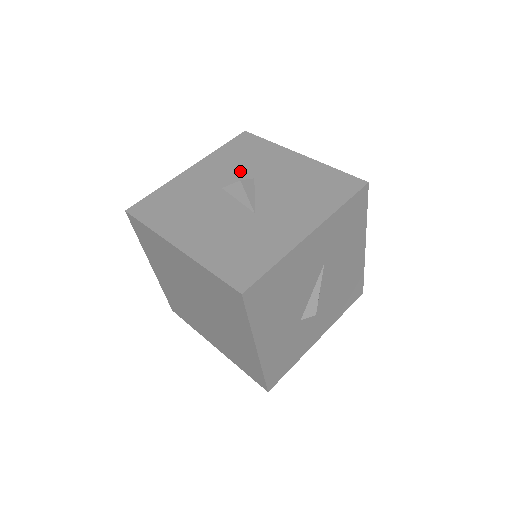
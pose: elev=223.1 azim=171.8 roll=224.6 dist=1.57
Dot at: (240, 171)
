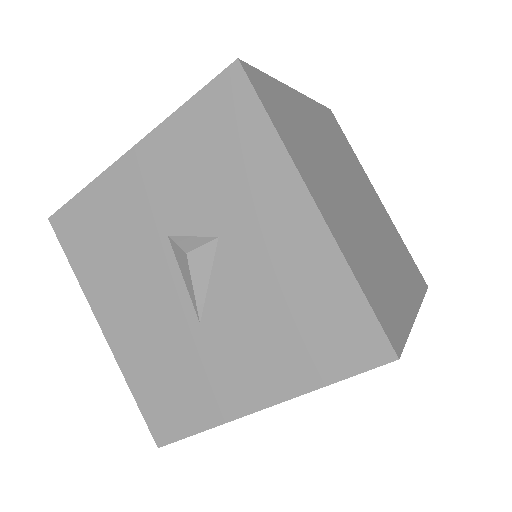
Dot at: (201, 204)
